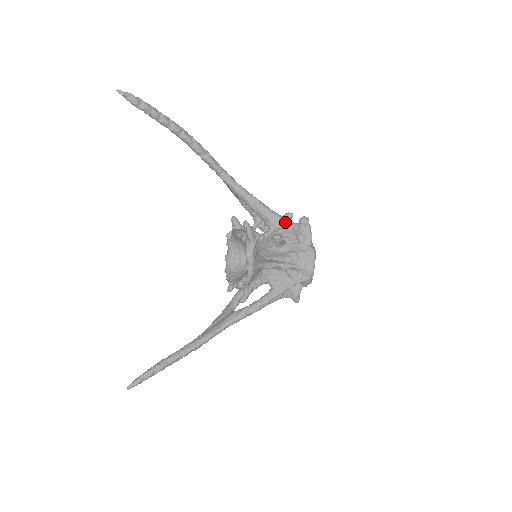
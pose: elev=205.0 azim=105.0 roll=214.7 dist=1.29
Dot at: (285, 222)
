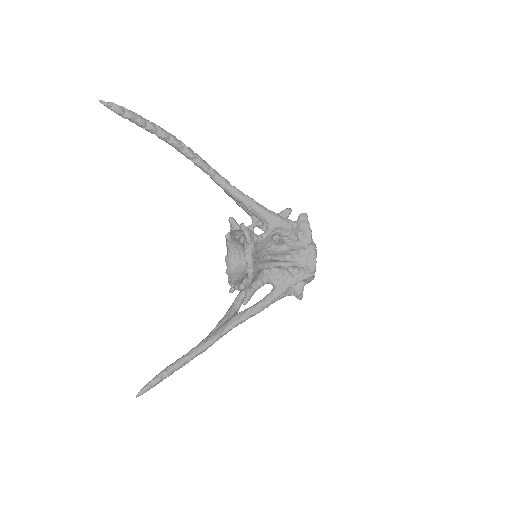
Dot at: (283, 221)
